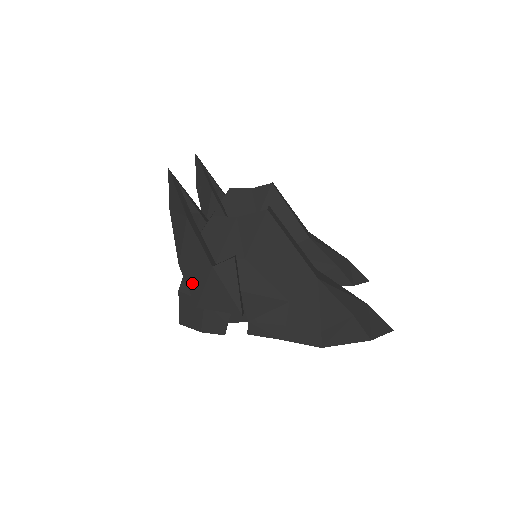
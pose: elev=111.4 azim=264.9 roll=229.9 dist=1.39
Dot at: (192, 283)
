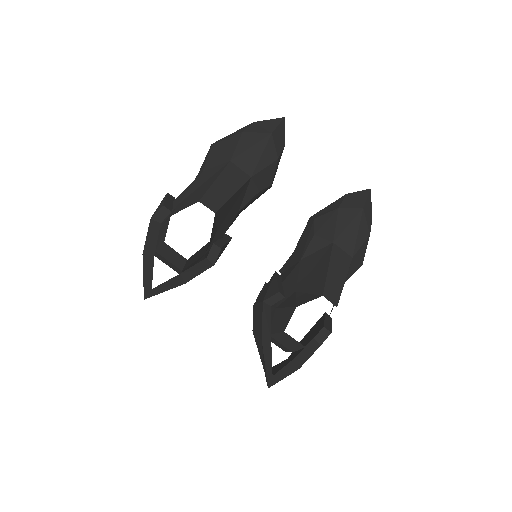
Dot at: occluded
